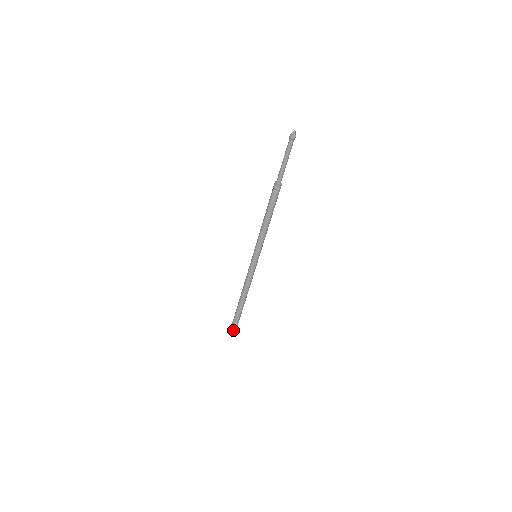
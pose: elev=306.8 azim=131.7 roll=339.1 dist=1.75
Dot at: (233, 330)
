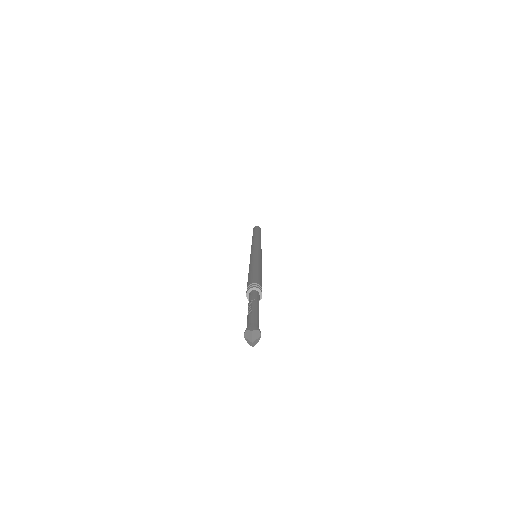
Dot at: occluded
